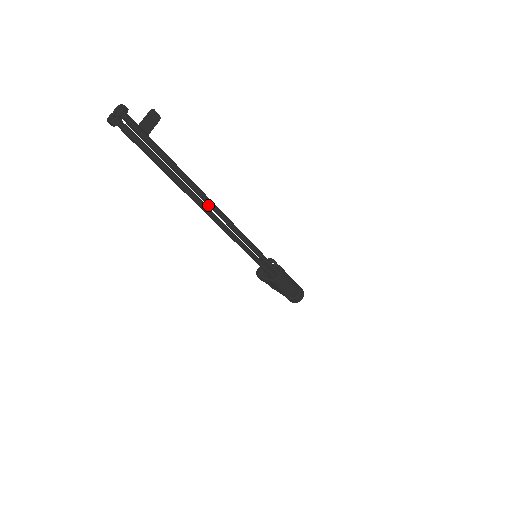
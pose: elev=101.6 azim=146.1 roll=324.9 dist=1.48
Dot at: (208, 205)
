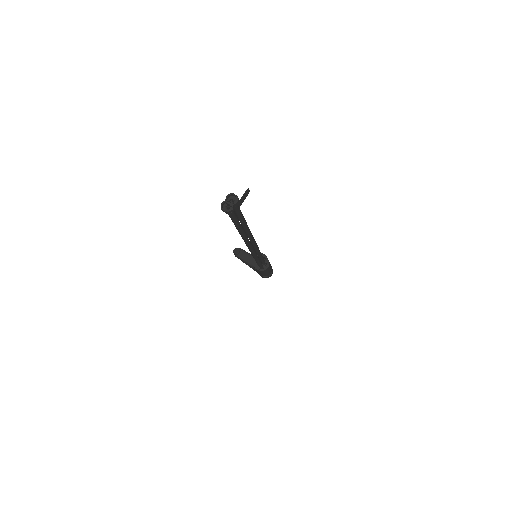
Dot at: (249, 238)
